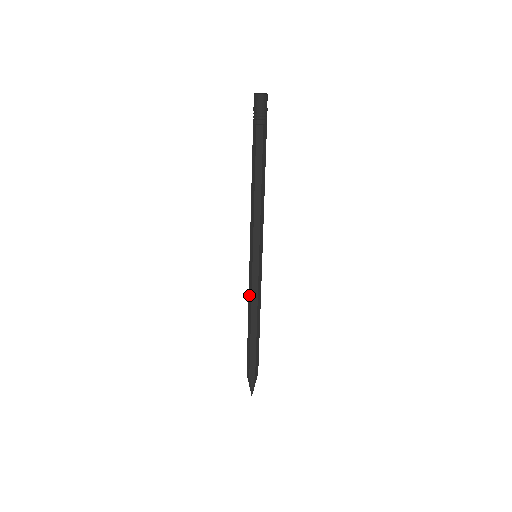
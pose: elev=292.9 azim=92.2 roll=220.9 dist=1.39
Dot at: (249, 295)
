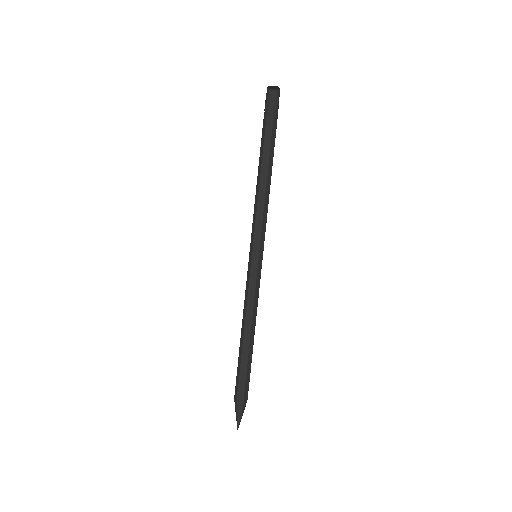
Dot at: (245, 300)
